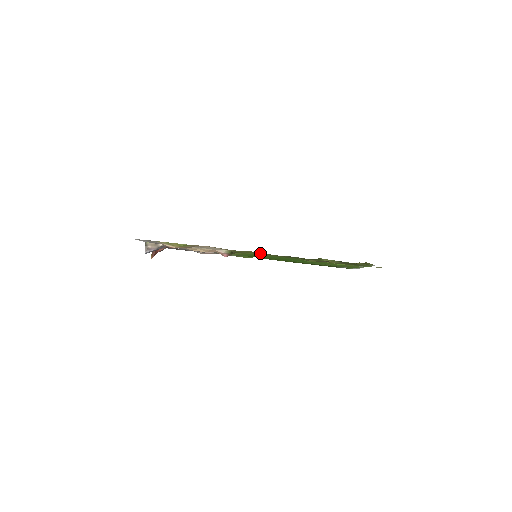
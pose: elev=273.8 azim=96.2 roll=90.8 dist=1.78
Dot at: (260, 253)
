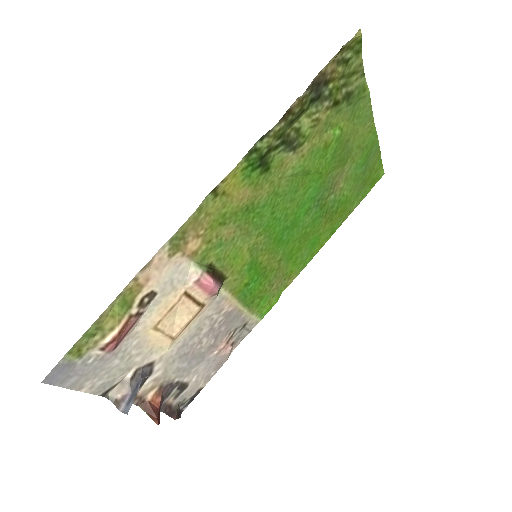
Dot at: (229, 213)
